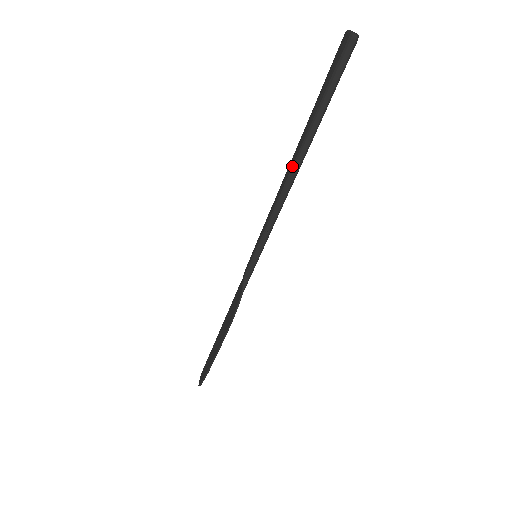
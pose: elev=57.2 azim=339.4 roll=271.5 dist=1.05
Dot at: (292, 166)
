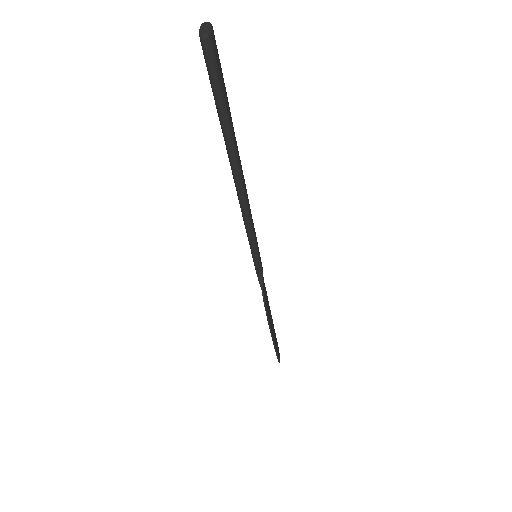
Dot at: (233, 176)
